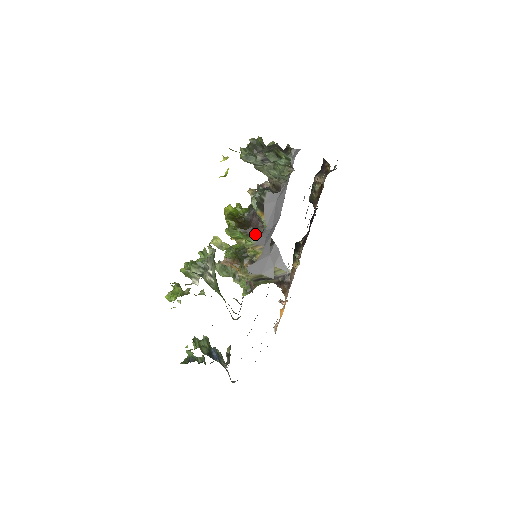
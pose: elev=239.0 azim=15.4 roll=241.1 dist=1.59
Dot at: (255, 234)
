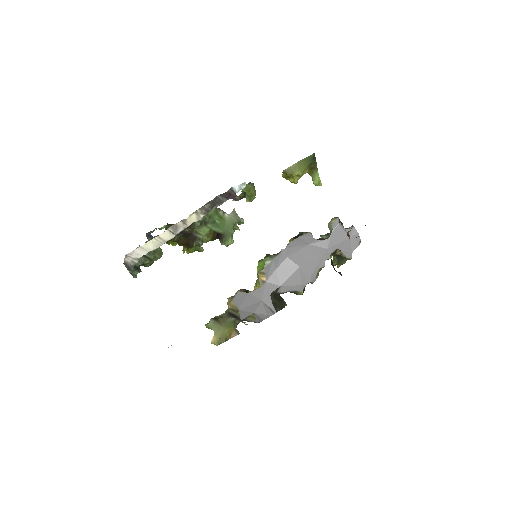
Dot at: (273, 256)
